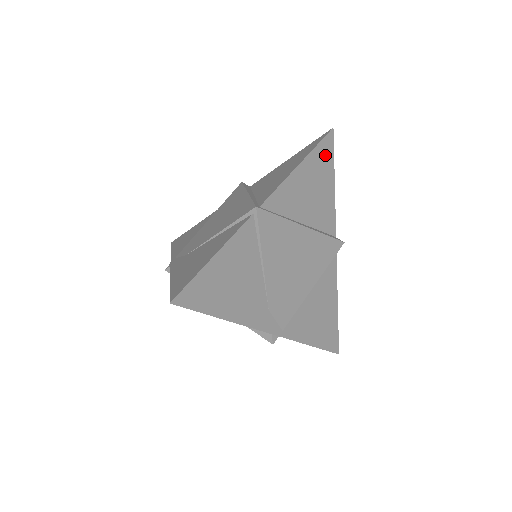
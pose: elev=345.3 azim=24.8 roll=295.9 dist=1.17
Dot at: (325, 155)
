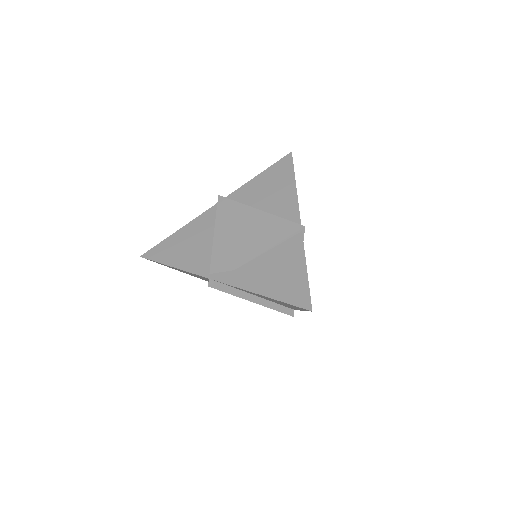
Dot at: occluded
